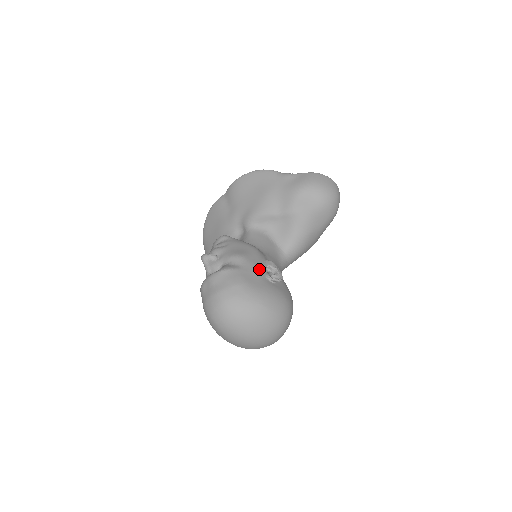
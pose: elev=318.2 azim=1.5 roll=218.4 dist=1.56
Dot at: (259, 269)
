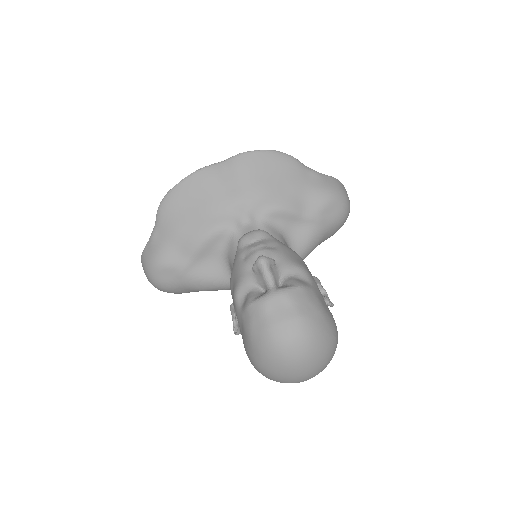
Dot at: occluded
